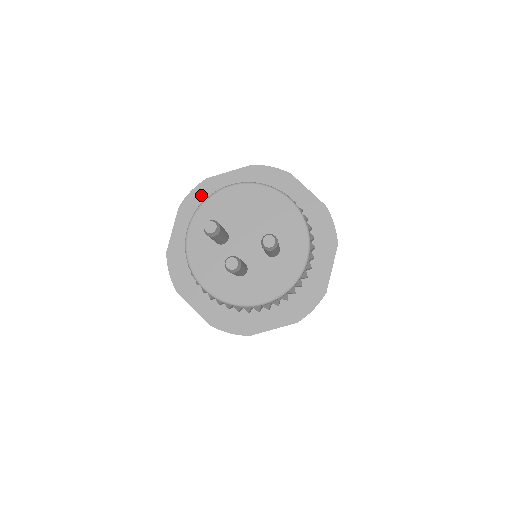
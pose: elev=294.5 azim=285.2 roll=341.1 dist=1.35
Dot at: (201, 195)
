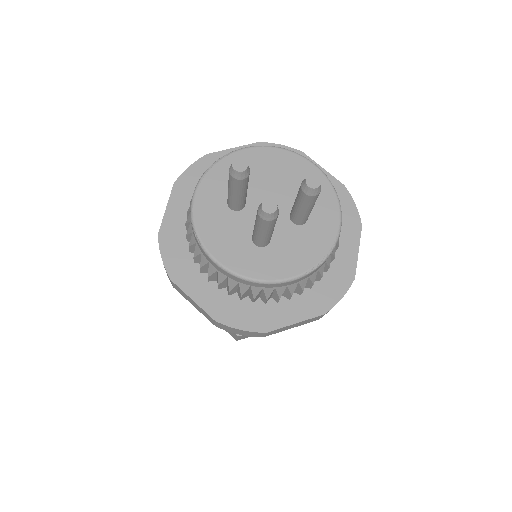
Dot at: (201, 171)
